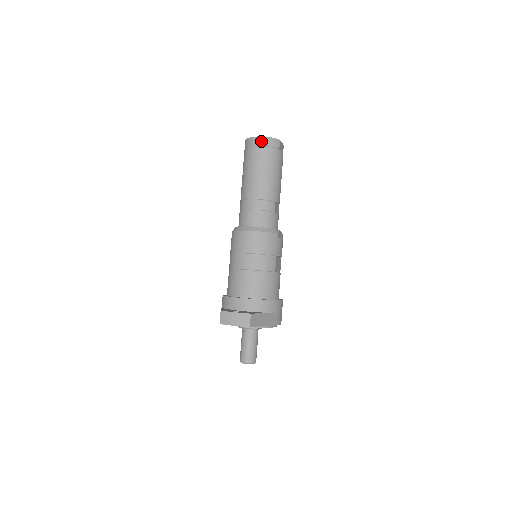
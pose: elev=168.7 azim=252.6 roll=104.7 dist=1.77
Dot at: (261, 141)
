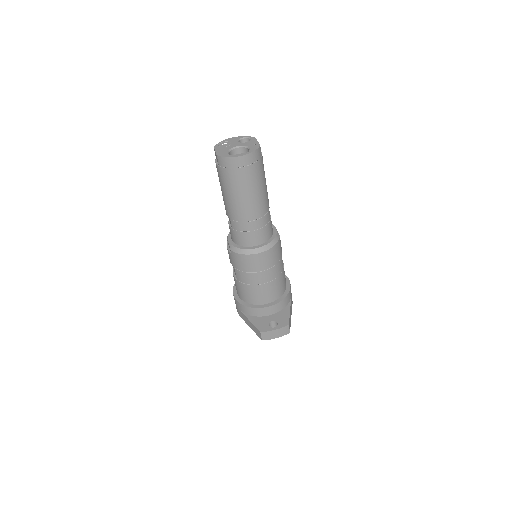
Dot at: (245, 161)
